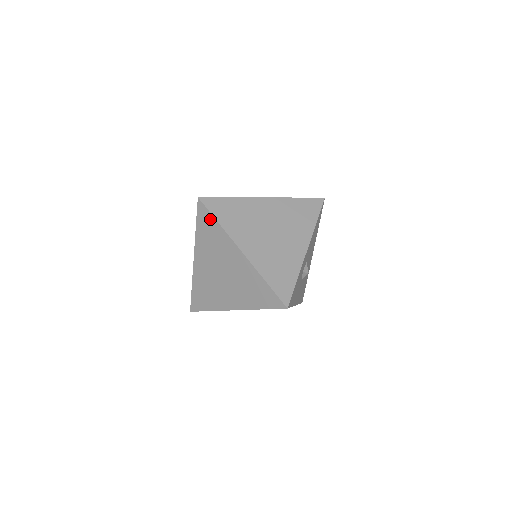
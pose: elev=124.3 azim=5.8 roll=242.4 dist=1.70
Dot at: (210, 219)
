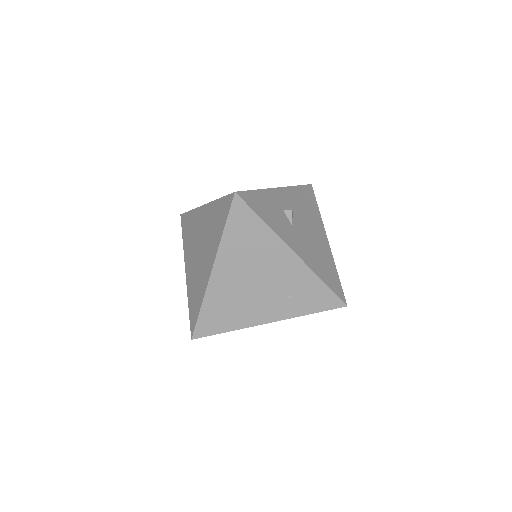
Dot at: (187, 217)
